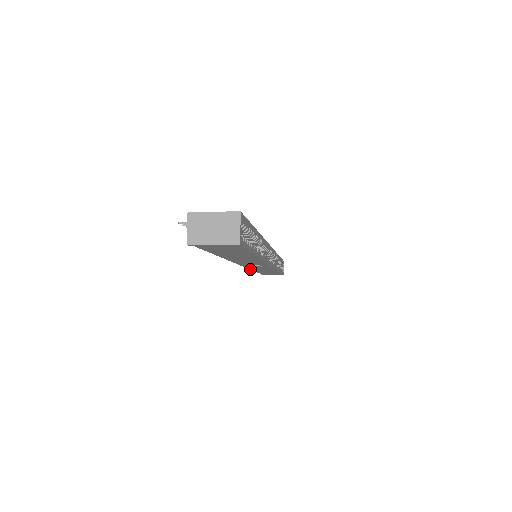
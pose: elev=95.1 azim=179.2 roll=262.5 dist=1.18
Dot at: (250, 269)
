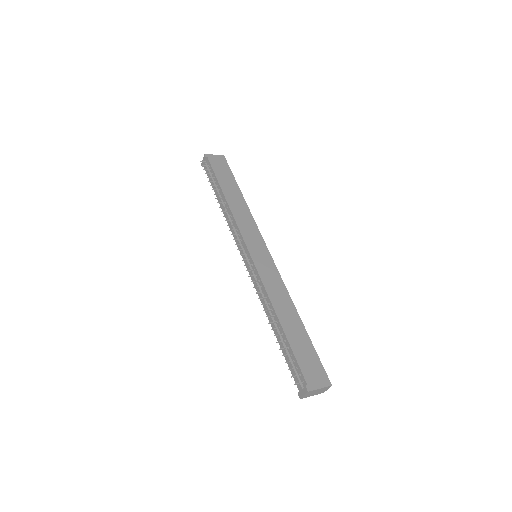
Dot at: occluded
